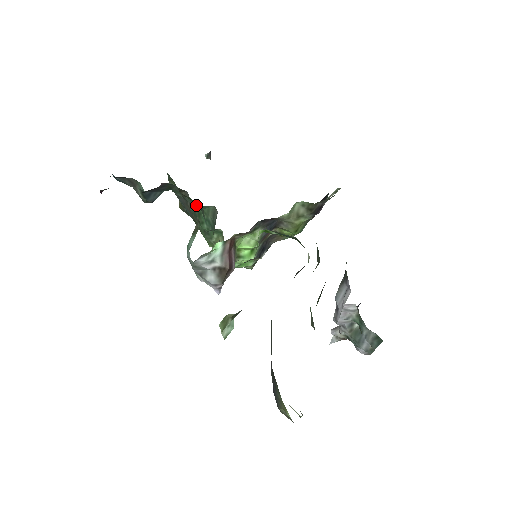
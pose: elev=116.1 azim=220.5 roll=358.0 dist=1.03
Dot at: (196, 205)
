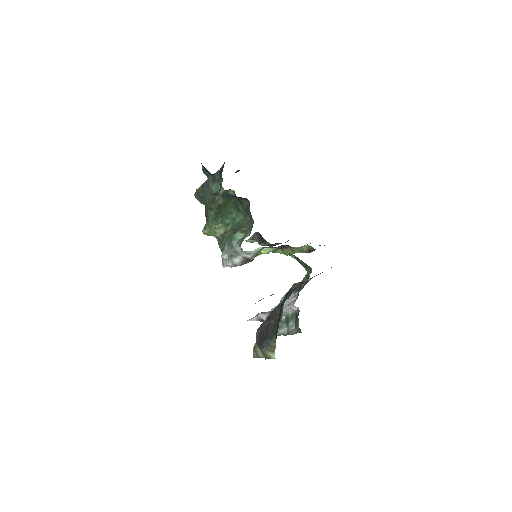
Dot at: (244, 213)
